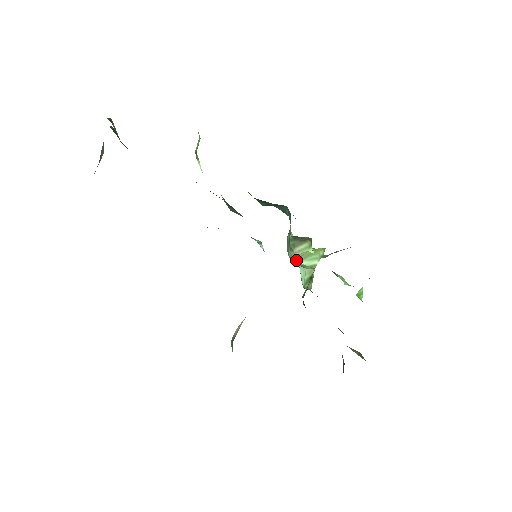
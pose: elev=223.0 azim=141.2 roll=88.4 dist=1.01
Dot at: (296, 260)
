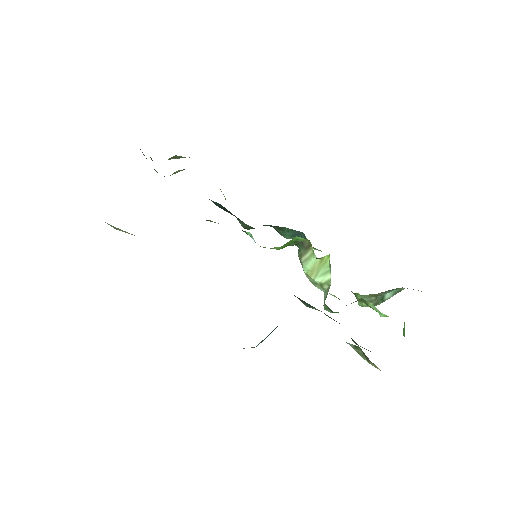
Dot at: (310, 276)
